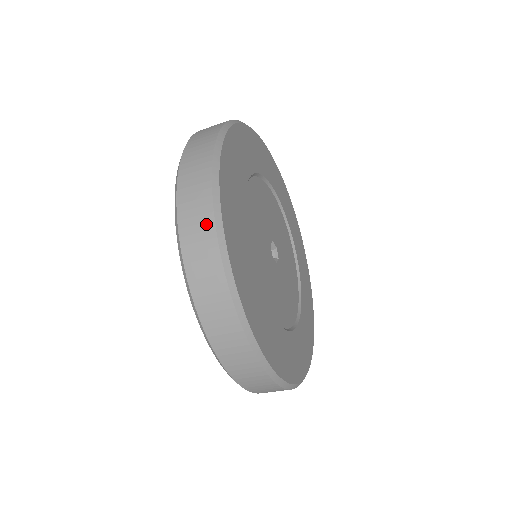
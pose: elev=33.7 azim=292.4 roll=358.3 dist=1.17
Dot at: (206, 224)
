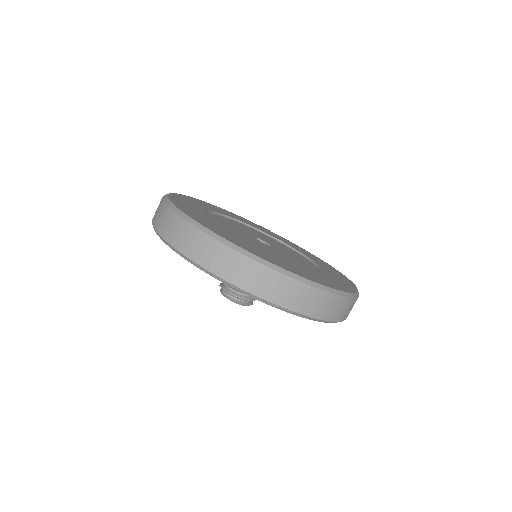
Dot at: (181, 226)
